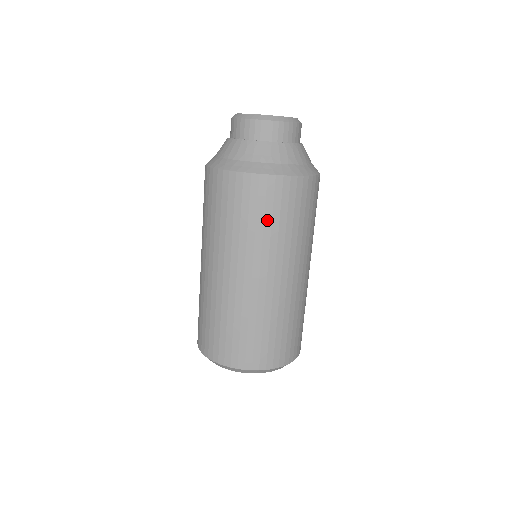
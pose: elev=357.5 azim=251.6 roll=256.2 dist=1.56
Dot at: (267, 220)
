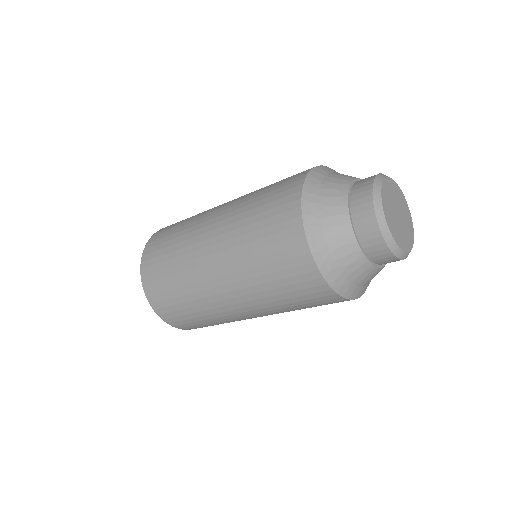
Dot at: occluded
